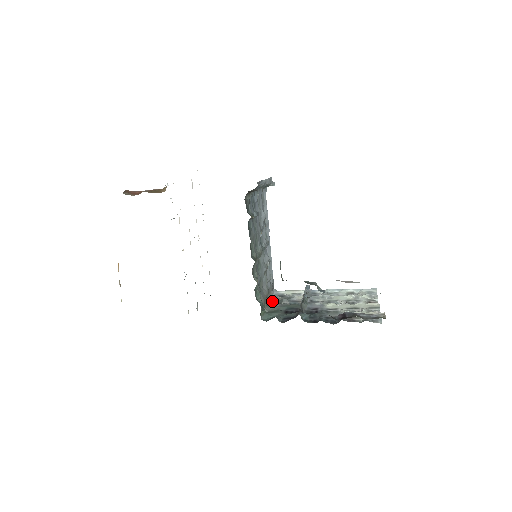
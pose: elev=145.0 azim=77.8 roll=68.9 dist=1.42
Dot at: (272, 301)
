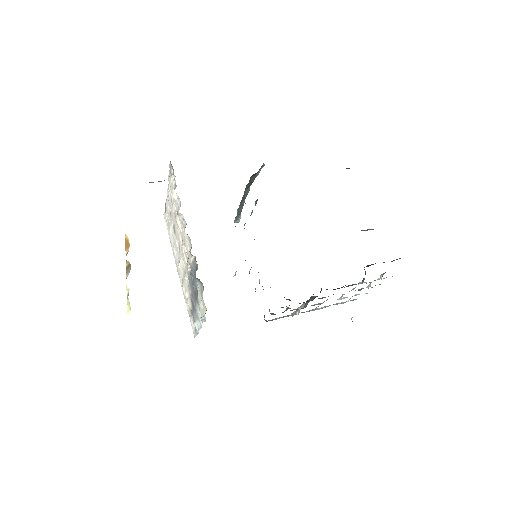
Dot at: (274, 314)
